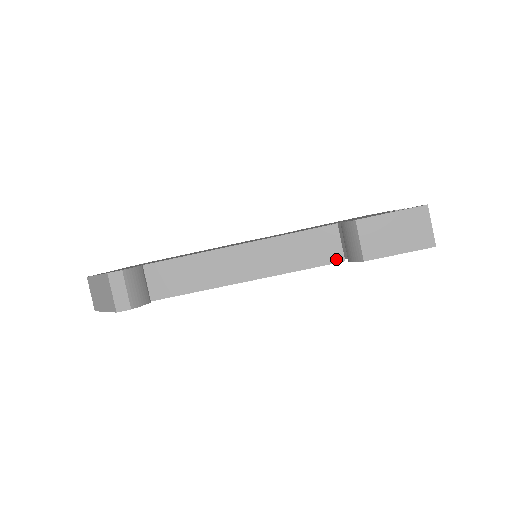
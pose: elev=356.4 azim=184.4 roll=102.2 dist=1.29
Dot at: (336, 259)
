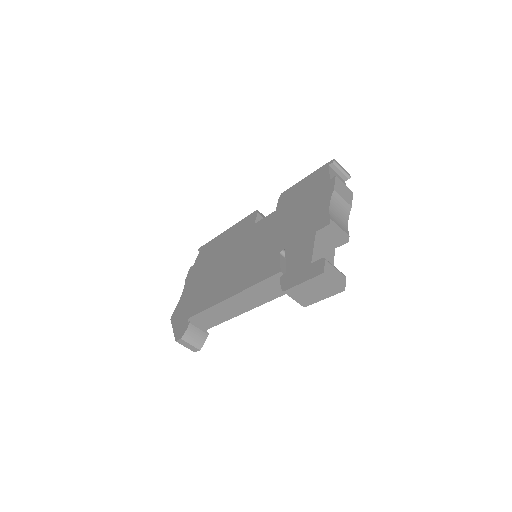
Dot at: occluded
